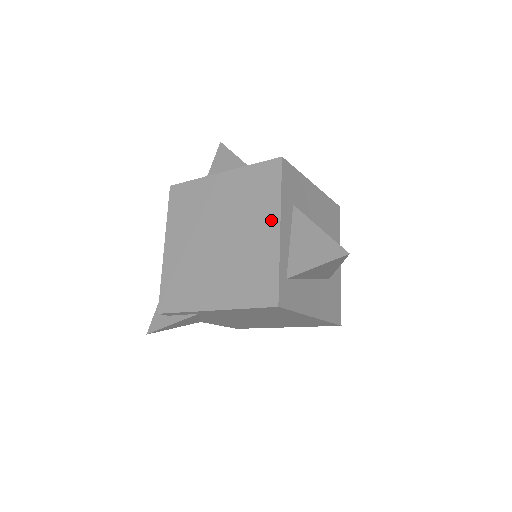
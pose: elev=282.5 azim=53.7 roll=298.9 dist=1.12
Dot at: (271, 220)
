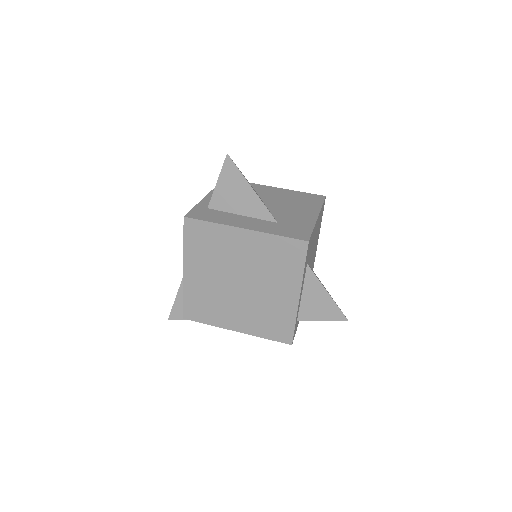
Dot at: (292, 288)
